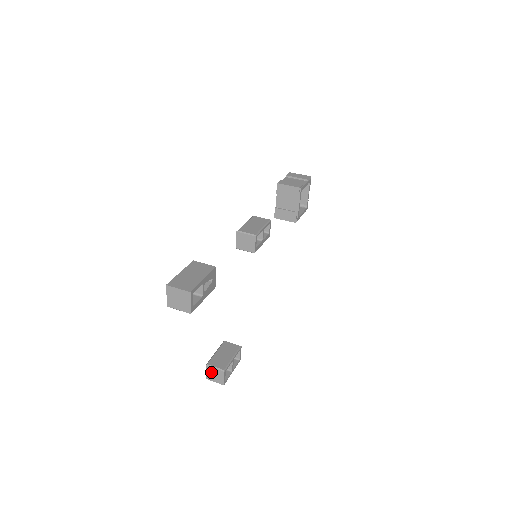
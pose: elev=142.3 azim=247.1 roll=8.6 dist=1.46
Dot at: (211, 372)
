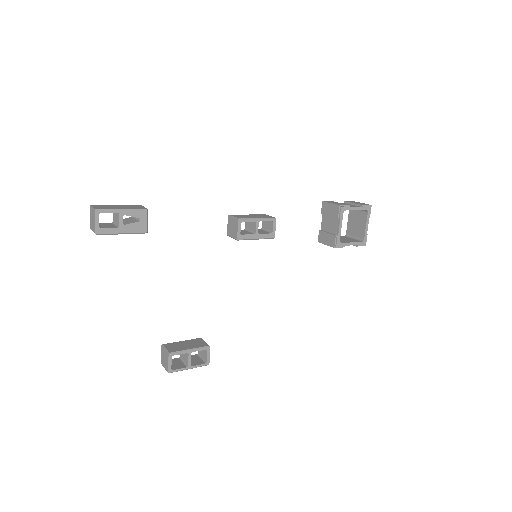
Dot at: (163, 354)
